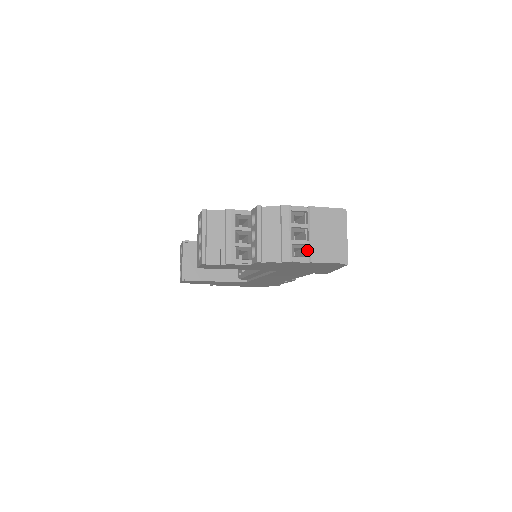
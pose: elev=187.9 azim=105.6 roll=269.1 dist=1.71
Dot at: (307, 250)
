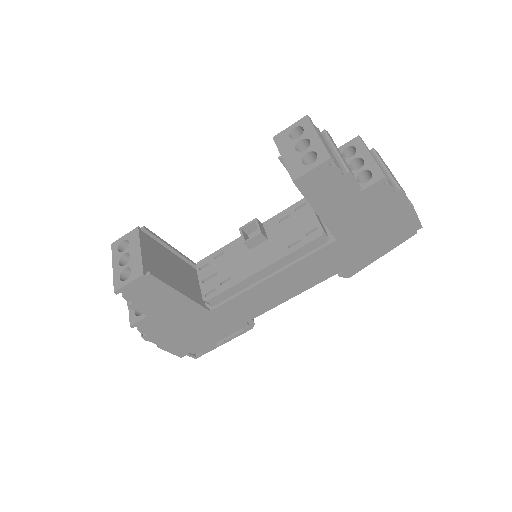
Dot at: occluded
